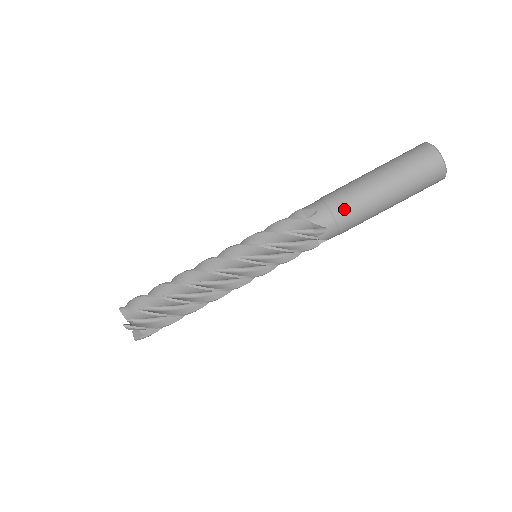
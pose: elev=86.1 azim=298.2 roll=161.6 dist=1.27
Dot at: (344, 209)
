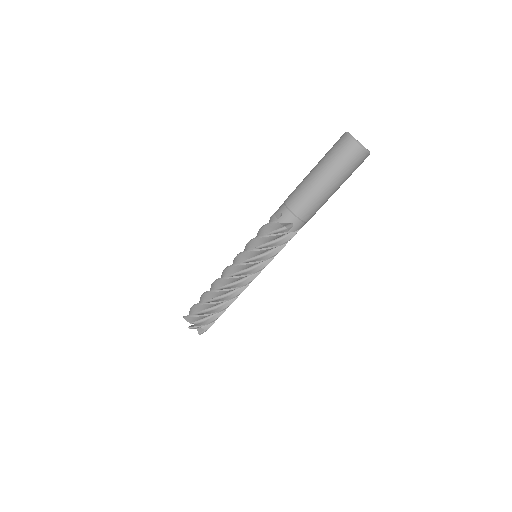
Dot at: (311, 215)
